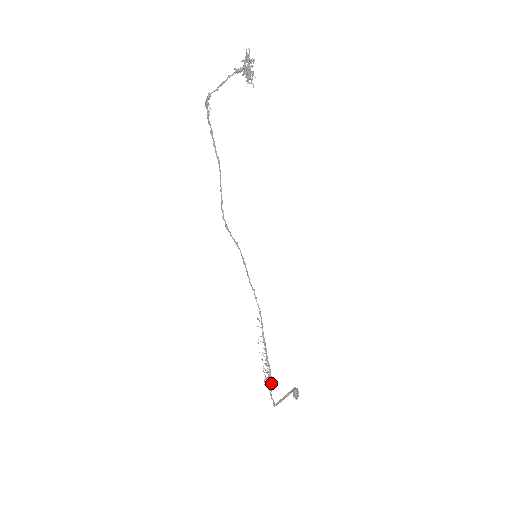
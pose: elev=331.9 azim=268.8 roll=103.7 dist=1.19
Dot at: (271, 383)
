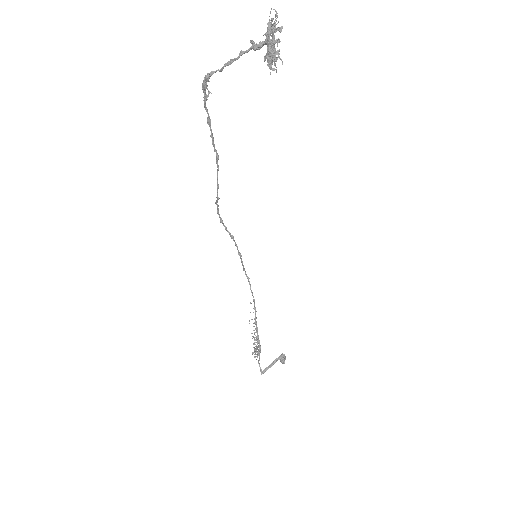
Dot at: occluded
